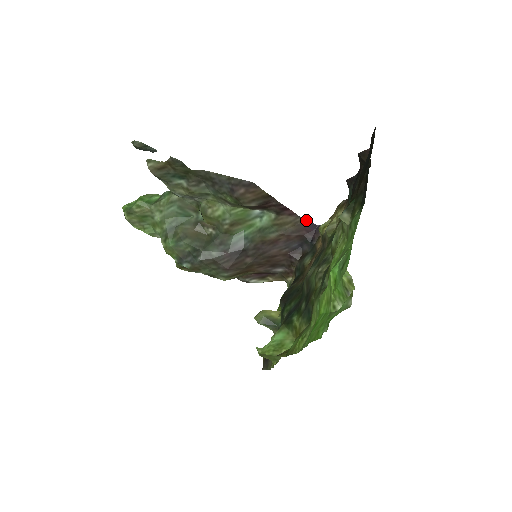
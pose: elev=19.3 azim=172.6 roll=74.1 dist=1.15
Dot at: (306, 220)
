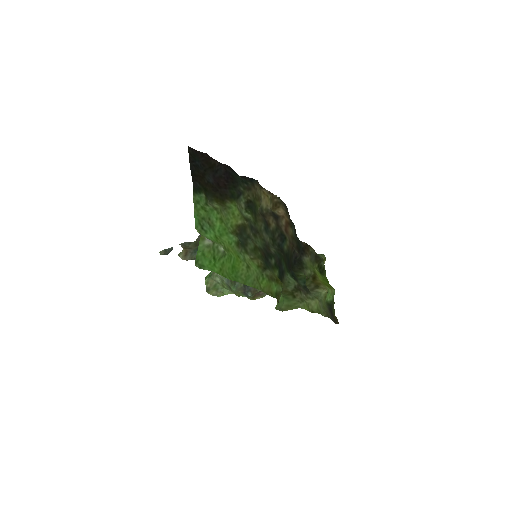
Dot at: occluded
